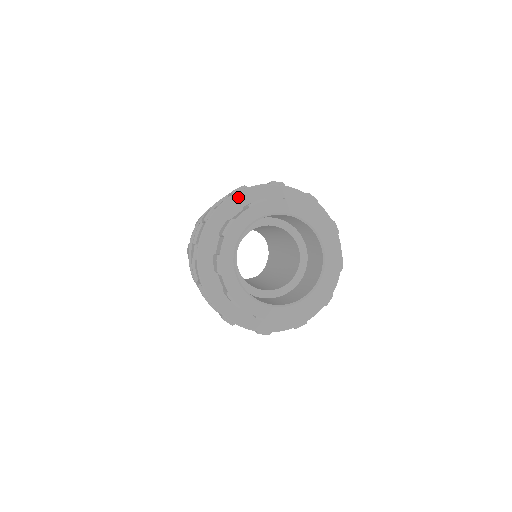
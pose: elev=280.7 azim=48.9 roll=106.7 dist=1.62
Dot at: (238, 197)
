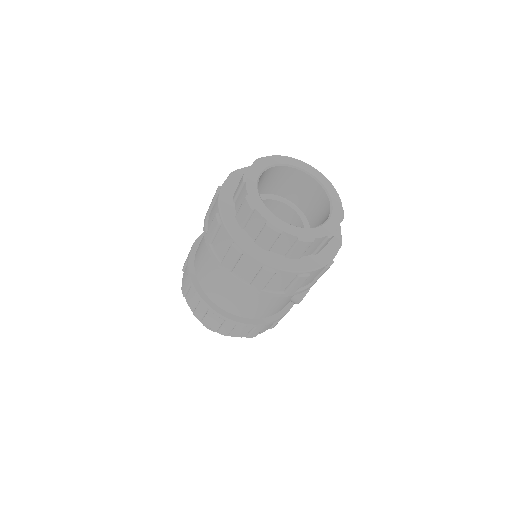
Dot at: (237, 175)
